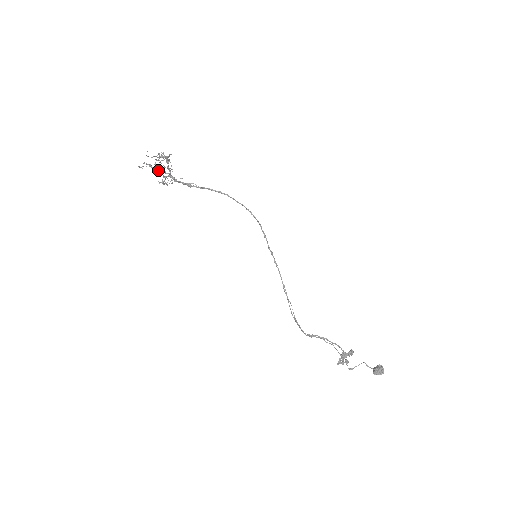
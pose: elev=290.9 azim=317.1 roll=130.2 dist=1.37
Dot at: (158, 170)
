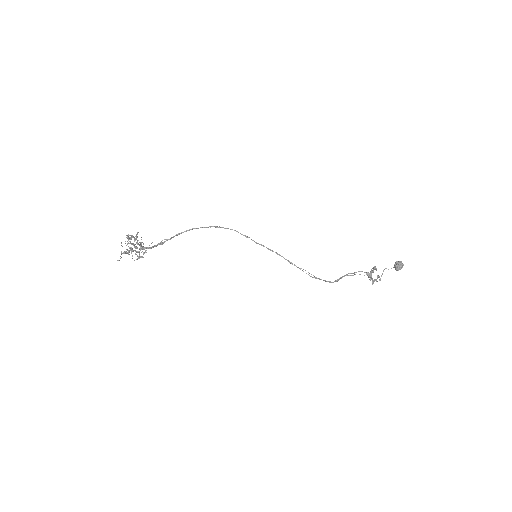
Dot at: (132, 251)
